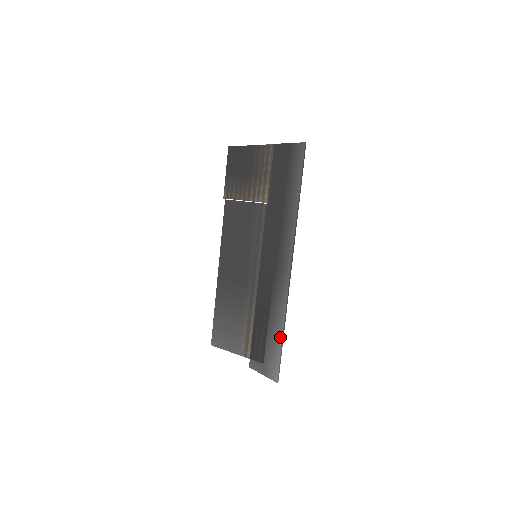
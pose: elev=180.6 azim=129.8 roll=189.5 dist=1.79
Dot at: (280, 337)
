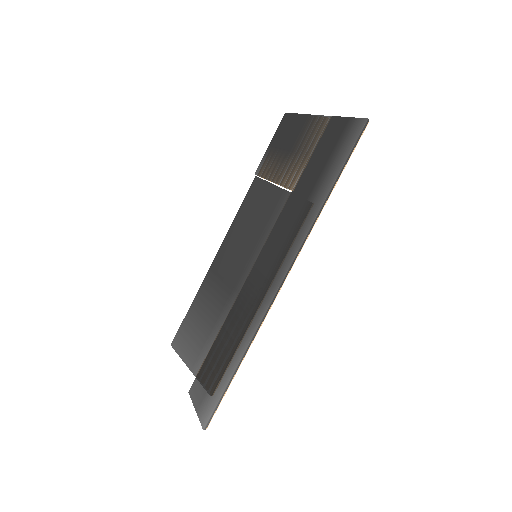
Dot at: (231, 371)
